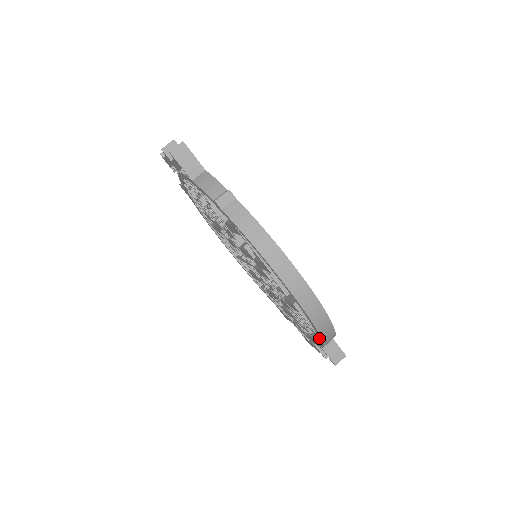
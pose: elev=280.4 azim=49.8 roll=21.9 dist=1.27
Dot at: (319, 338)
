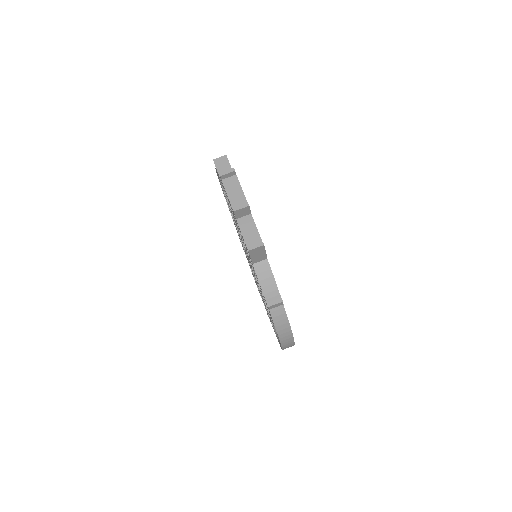
Dot at: (275, 332)
